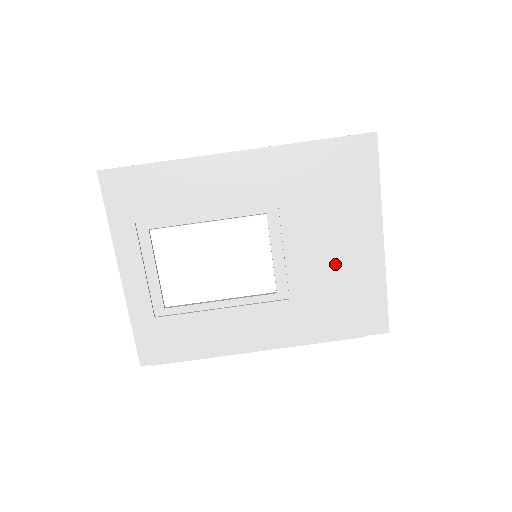
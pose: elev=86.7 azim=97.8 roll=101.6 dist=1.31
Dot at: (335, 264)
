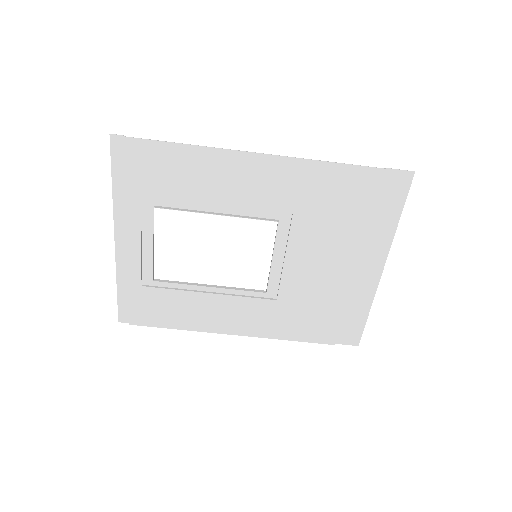
Dot at: (330, 281)
